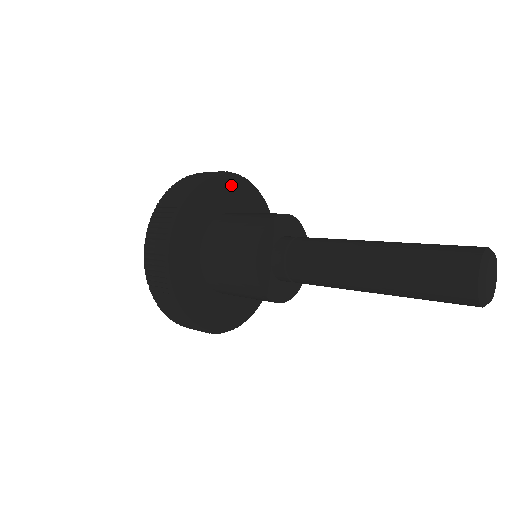
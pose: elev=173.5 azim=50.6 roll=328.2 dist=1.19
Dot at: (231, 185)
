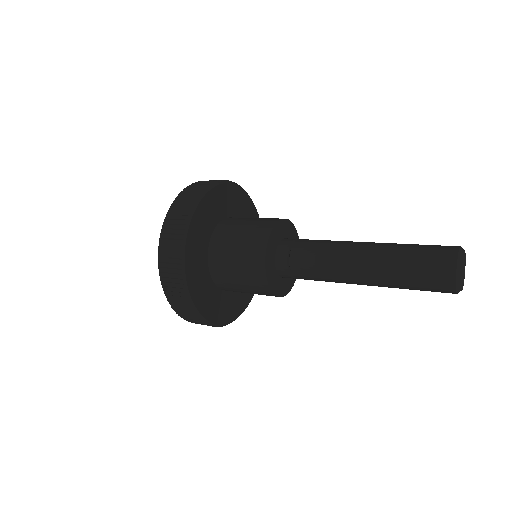
Dot at: (227, 192)
